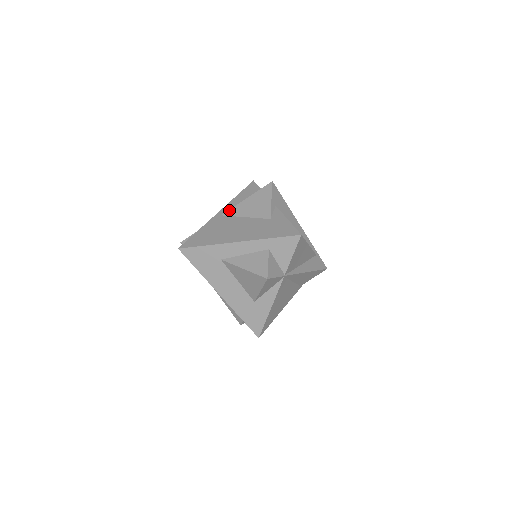
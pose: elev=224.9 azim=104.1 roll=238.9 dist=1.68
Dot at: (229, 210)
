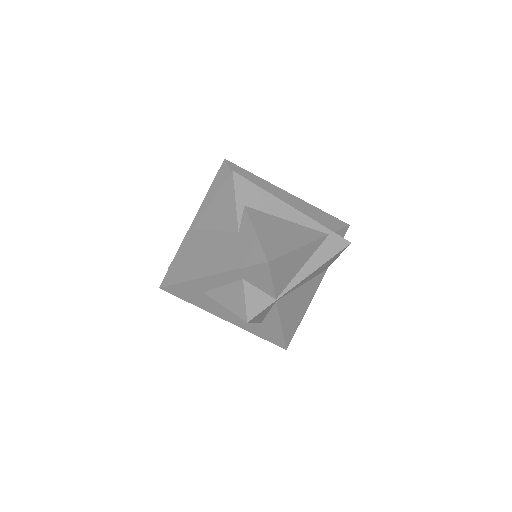
Dot at: (199, 221)
